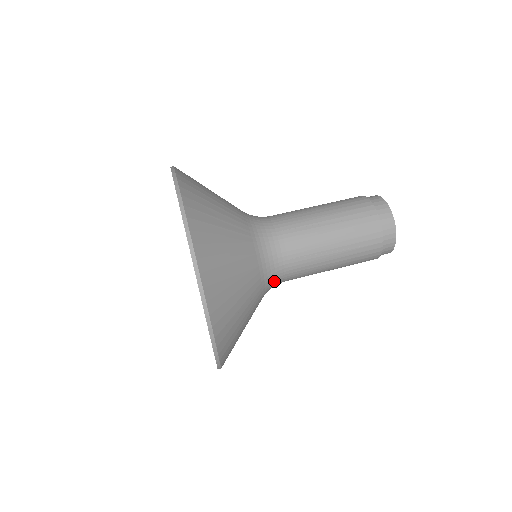
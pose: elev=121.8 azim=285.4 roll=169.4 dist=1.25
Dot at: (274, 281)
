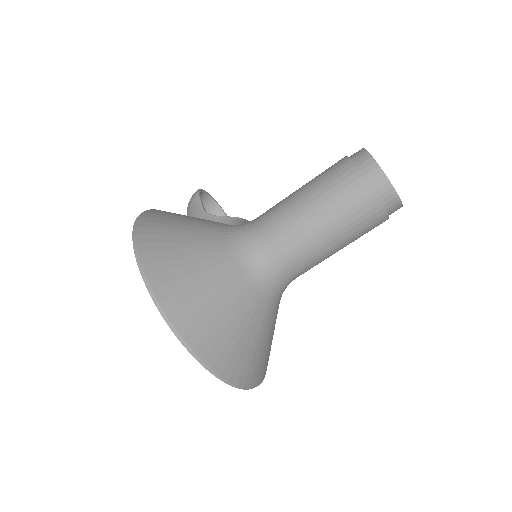
Dot at: occluded
